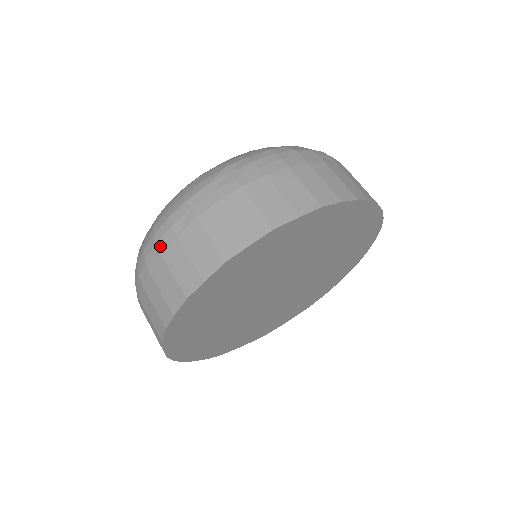
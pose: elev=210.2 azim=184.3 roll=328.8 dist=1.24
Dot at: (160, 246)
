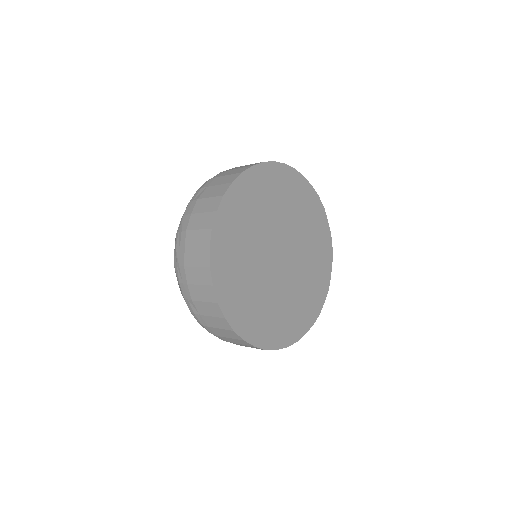
Dot at: (204, 325)
